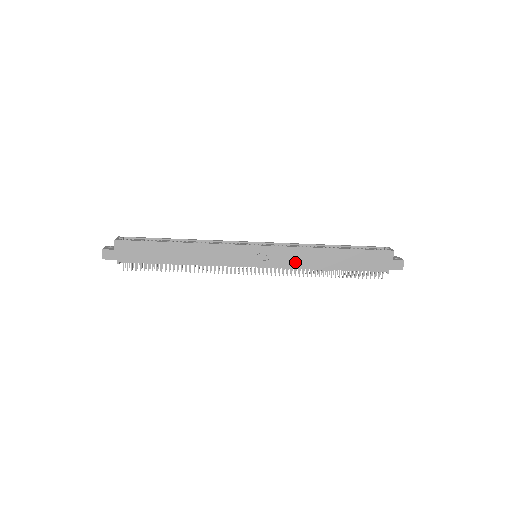
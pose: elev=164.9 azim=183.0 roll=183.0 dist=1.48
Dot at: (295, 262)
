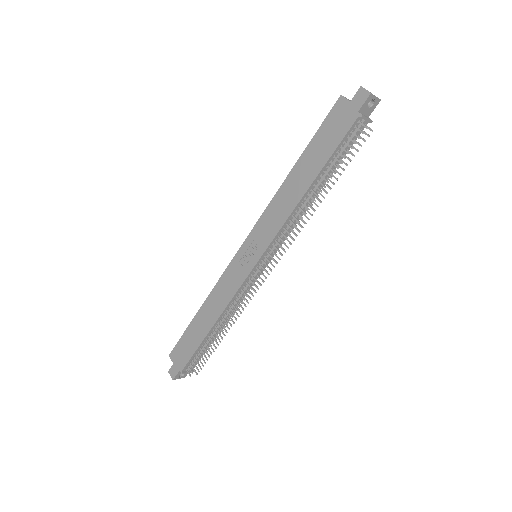
Dot at: (278, 220)
